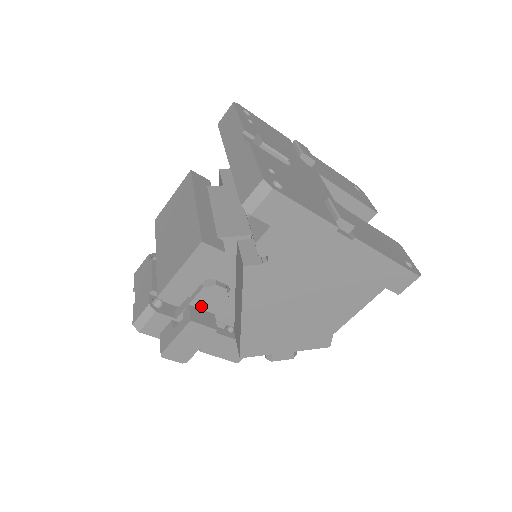
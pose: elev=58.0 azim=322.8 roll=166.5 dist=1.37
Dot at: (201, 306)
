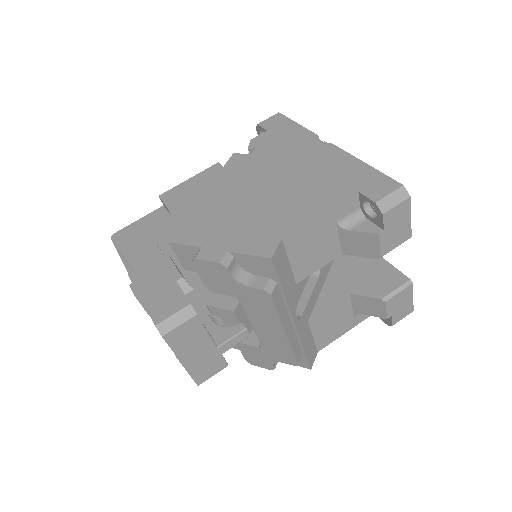
Dot at: (179, 226)
